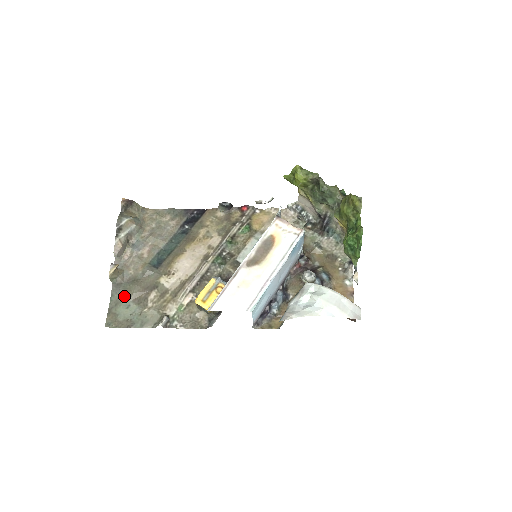
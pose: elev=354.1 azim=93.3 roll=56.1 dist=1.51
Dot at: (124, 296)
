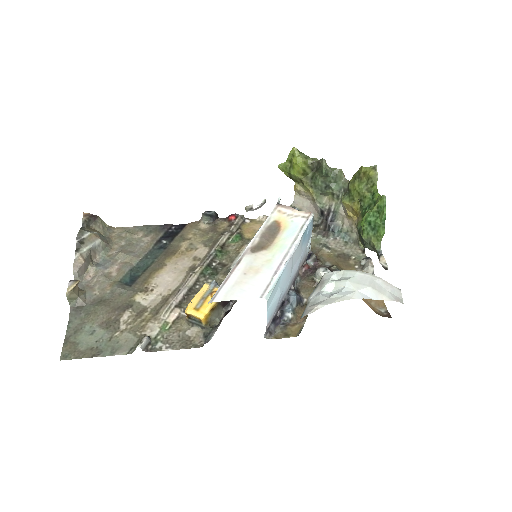
Dot at: (87, 321)
